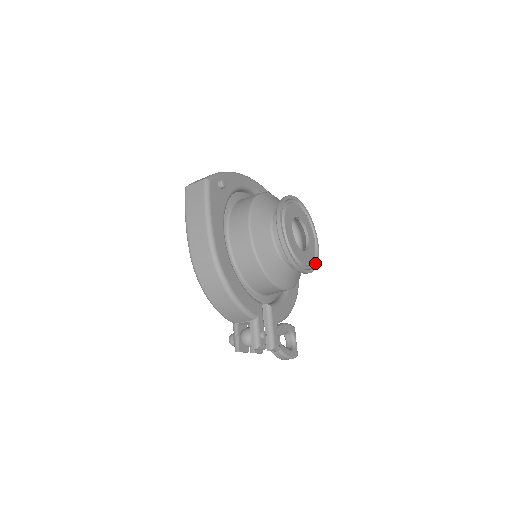
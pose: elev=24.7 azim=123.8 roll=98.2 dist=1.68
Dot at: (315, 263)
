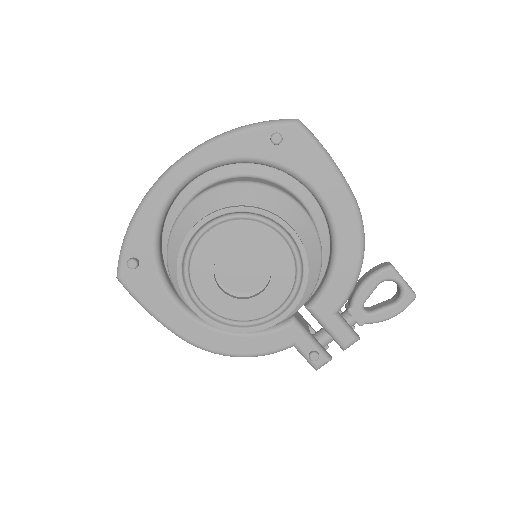
Dot at: (302, 275)
